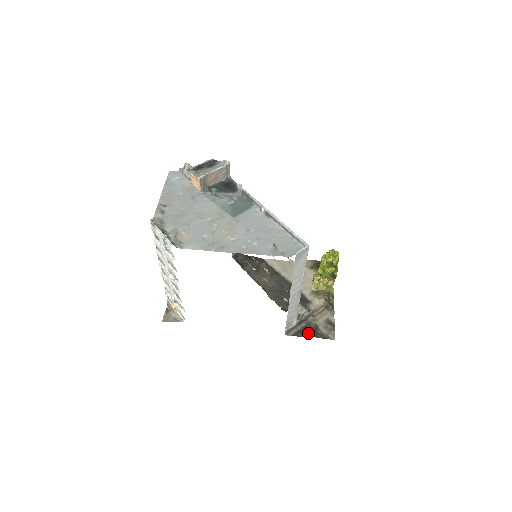
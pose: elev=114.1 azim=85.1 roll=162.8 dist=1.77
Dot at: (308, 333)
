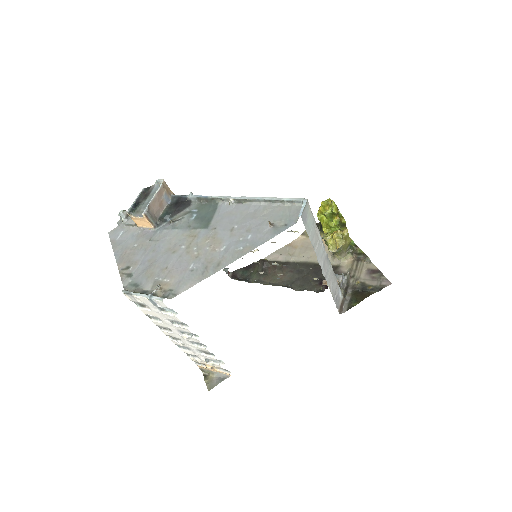
Dot at: (361, 296)
